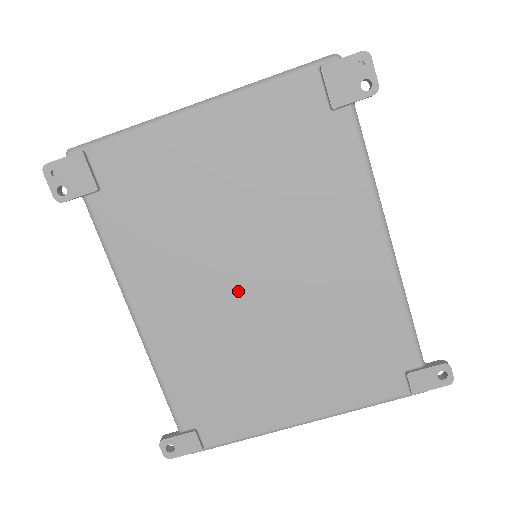
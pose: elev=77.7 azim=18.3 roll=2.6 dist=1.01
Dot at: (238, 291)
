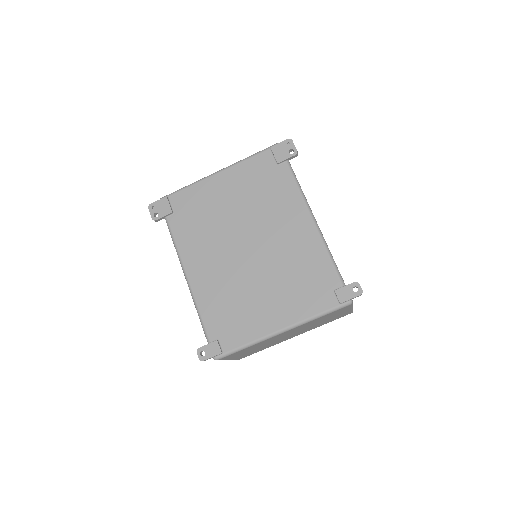
Dot at: (239, 255)
